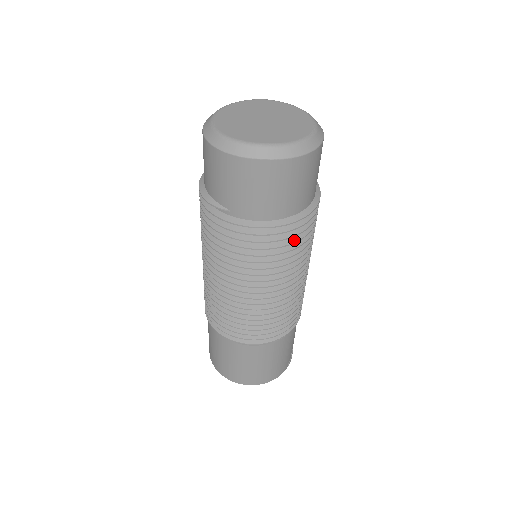
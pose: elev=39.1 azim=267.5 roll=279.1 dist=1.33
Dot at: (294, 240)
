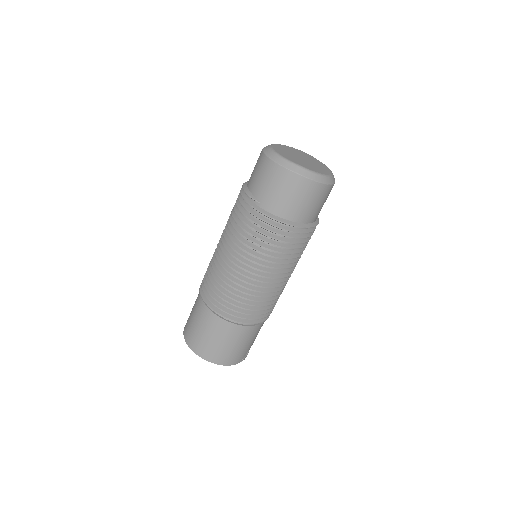
Dot at: (292, 242)
